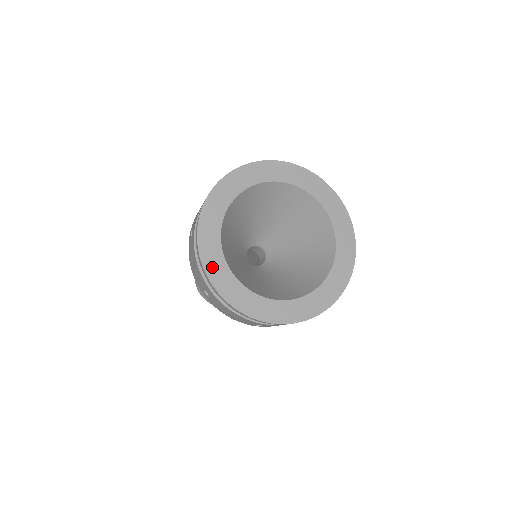
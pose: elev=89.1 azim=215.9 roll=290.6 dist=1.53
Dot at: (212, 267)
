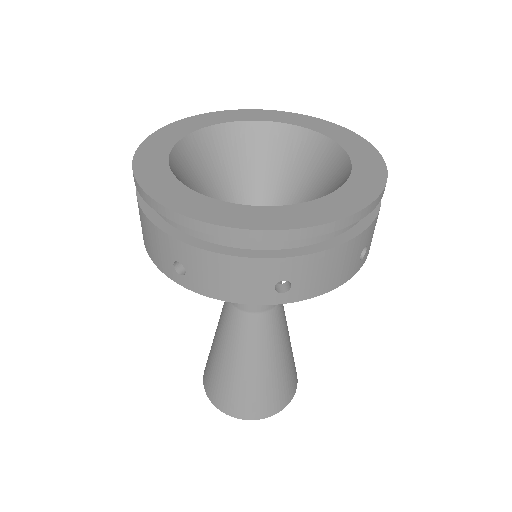
Dot at: (164, 193)
